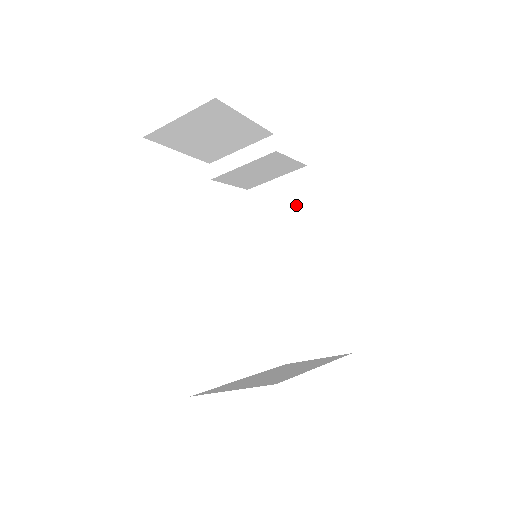
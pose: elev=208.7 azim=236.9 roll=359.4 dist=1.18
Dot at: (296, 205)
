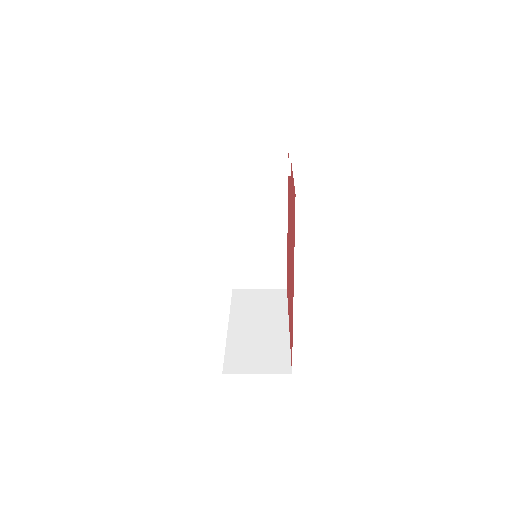
Dot at: (269, 181)
